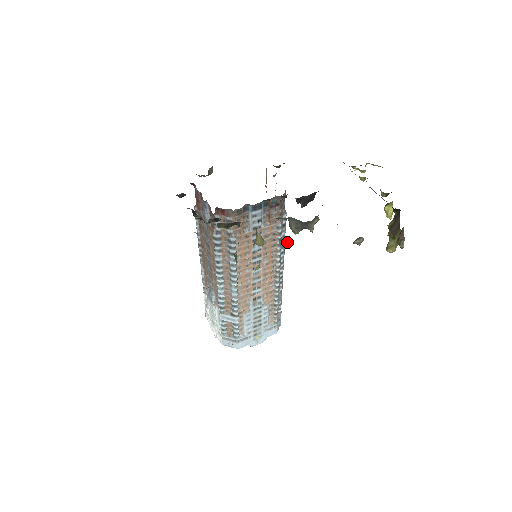
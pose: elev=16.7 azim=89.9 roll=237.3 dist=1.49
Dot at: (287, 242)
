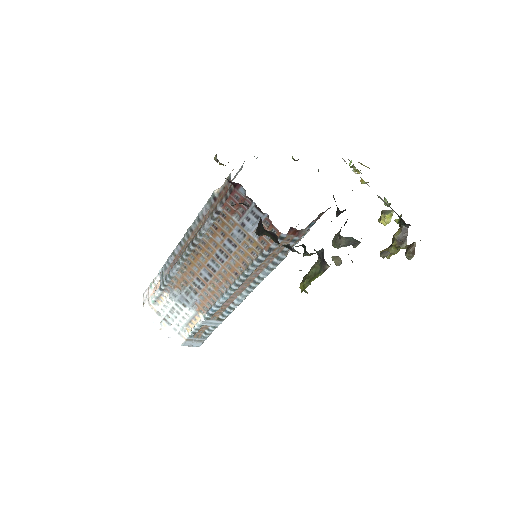
Dot at: (341, 261)
